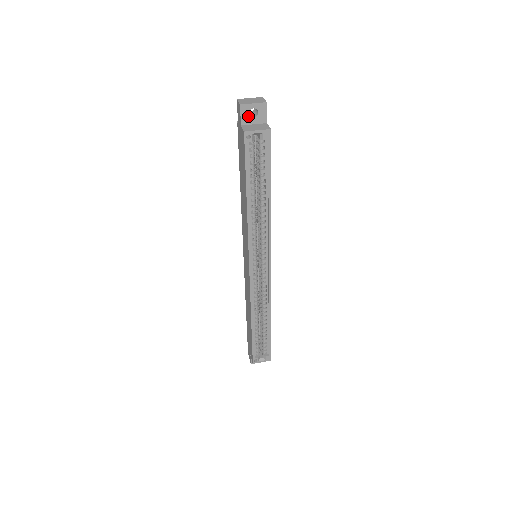
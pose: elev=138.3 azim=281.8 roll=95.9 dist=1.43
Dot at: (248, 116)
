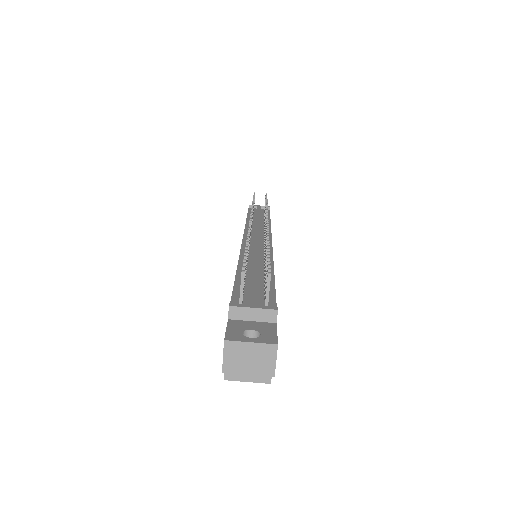
Dot at: occluded
